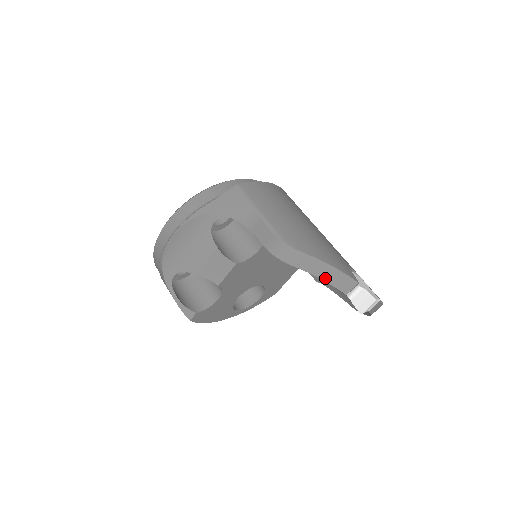
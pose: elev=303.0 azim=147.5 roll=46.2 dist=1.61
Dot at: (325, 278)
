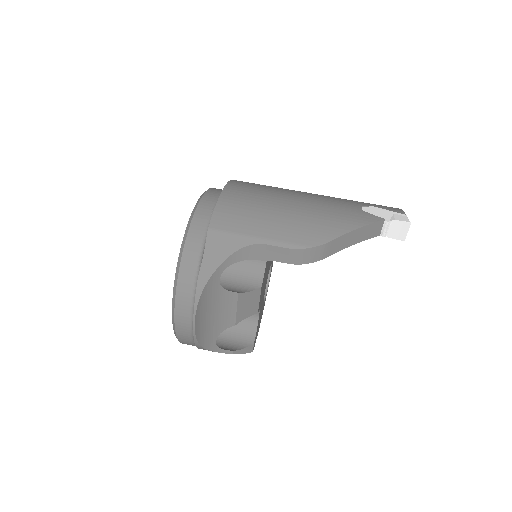
Dot at: (357, 241)
